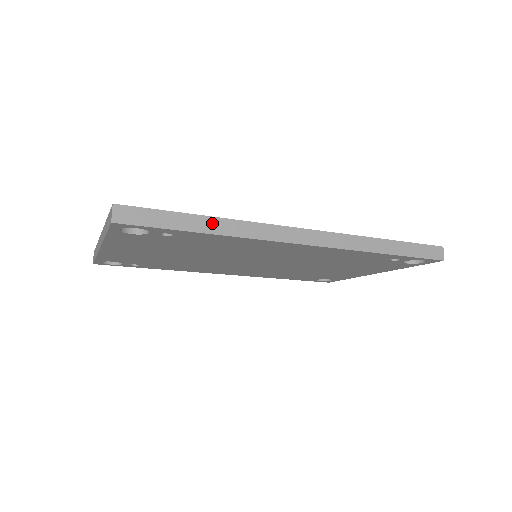
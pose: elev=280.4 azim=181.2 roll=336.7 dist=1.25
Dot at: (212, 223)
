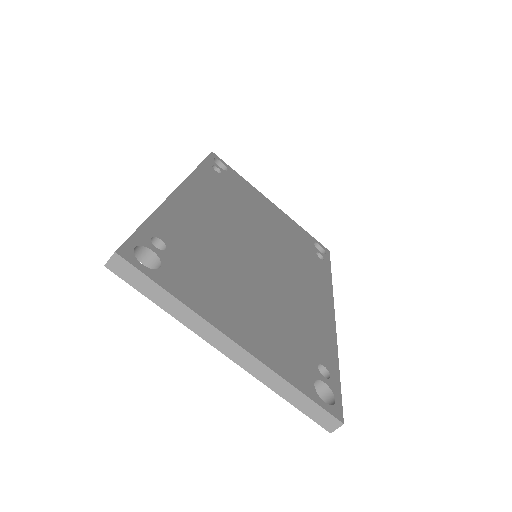
Dot at: occluded
